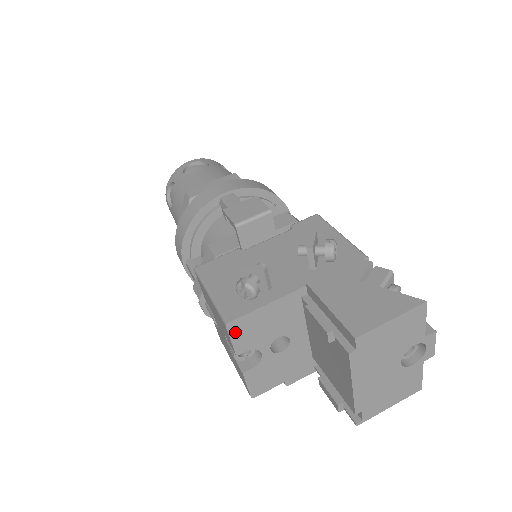
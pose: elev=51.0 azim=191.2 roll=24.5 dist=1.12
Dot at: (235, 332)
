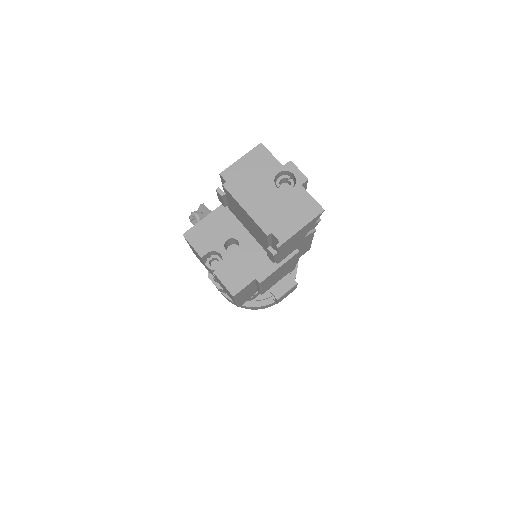
Dot at: (192, 240)
